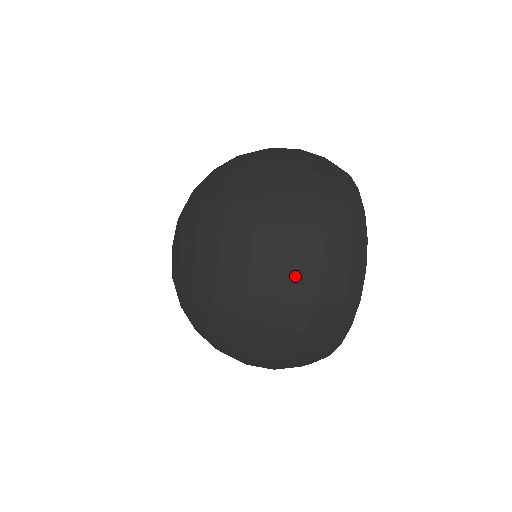
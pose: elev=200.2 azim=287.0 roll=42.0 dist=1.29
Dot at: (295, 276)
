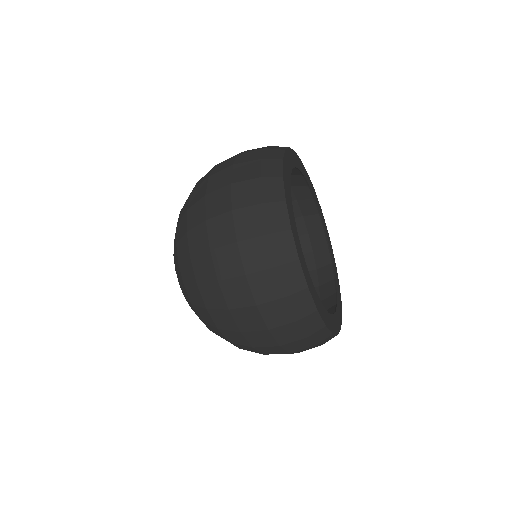
Dot at: (241, 317)
